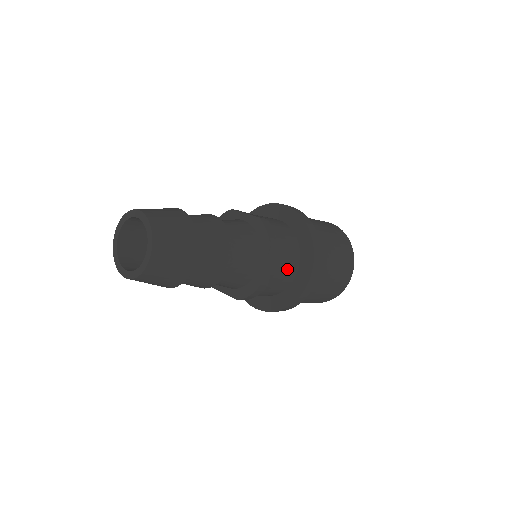
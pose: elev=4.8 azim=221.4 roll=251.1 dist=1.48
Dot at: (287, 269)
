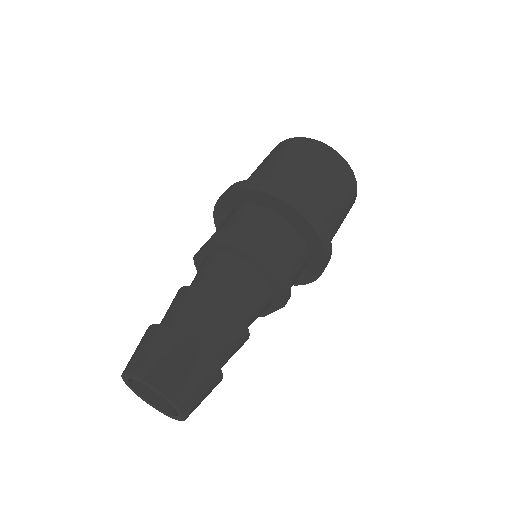
Dot at: occluded
